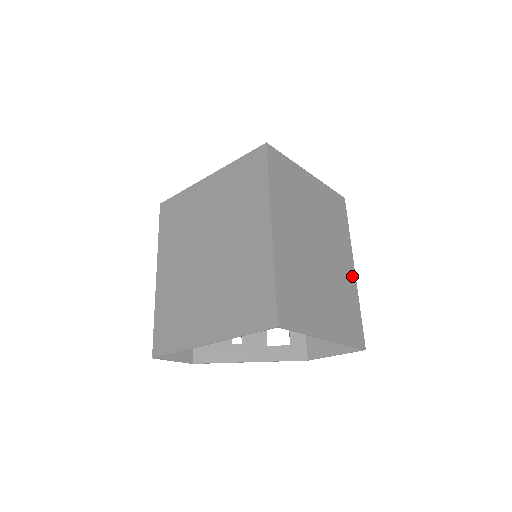
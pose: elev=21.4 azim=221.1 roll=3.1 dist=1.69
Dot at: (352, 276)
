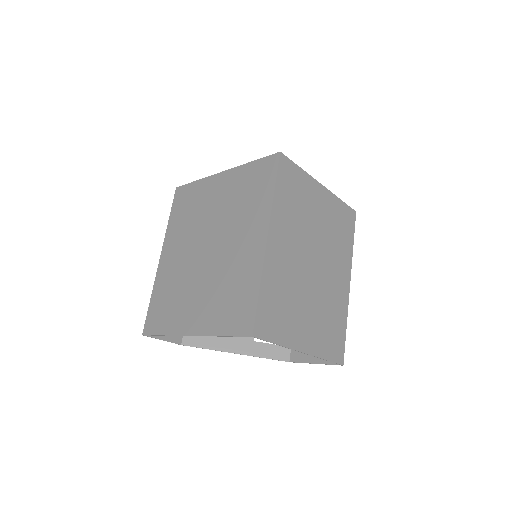
Dot at: (345, 292)
